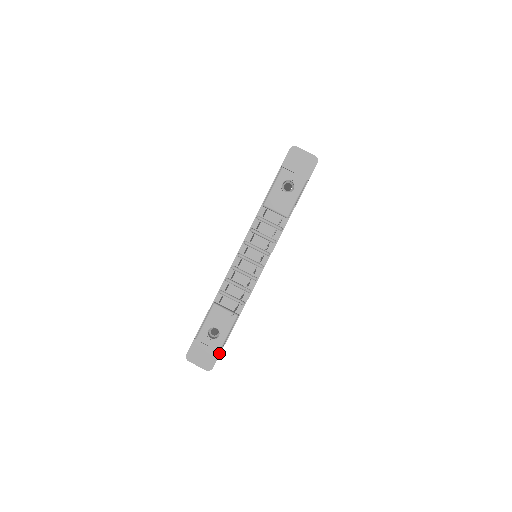
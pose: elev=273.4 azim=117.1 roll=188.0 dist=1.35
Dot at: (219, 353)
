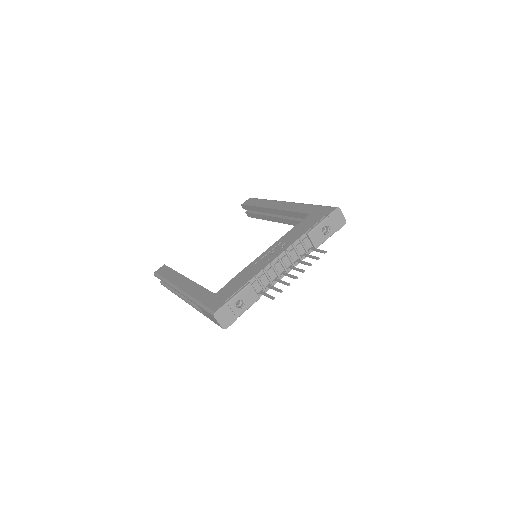
Dot at: (236, 319)
